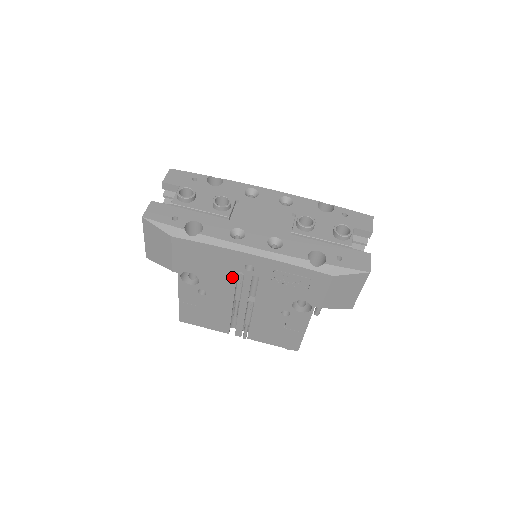
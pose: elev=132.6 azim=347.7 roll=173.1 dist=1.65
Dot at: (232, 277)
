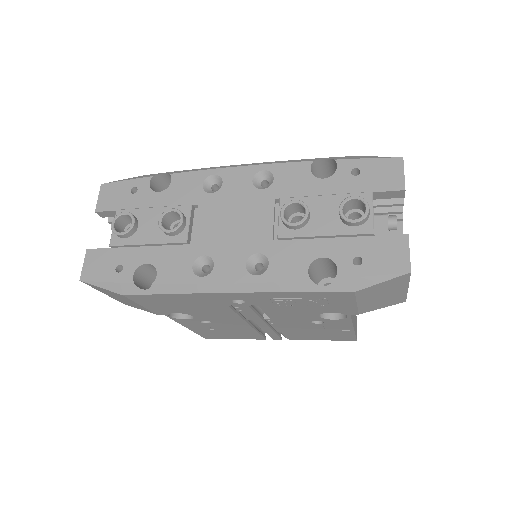
Dot at: (226, 309)
